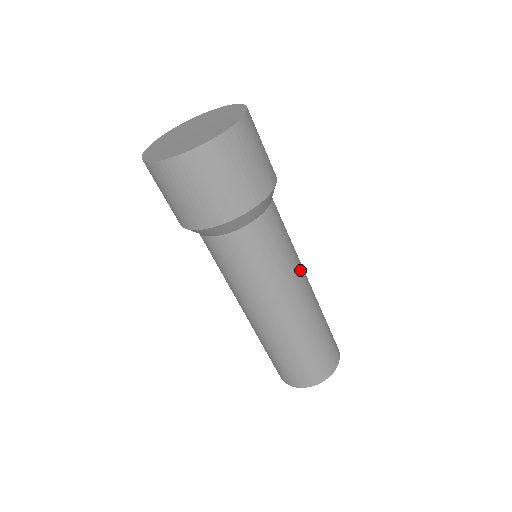
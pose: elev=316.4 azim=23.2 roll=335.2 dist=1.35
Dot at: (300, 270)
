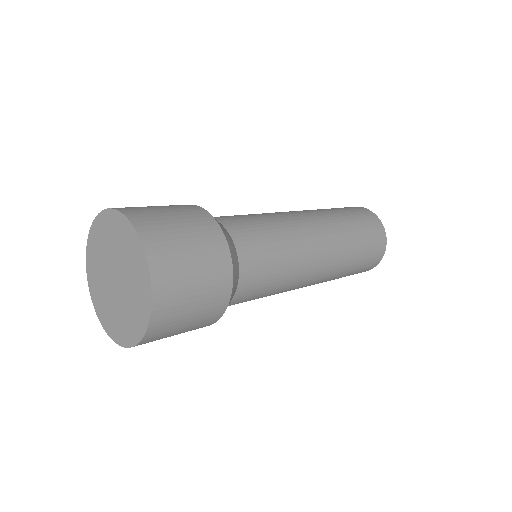
Dot at: (304, 239)
